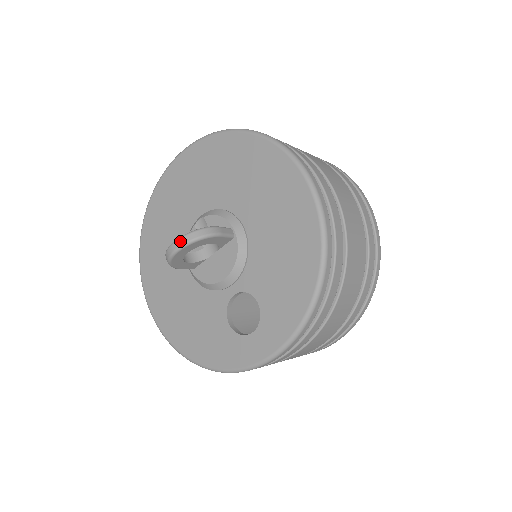
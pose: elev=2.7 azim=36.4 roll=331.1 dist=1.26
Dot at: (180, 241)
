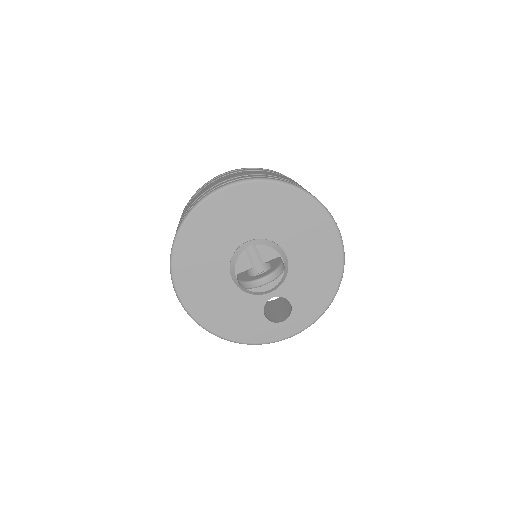
Dot at: (269, 278)
